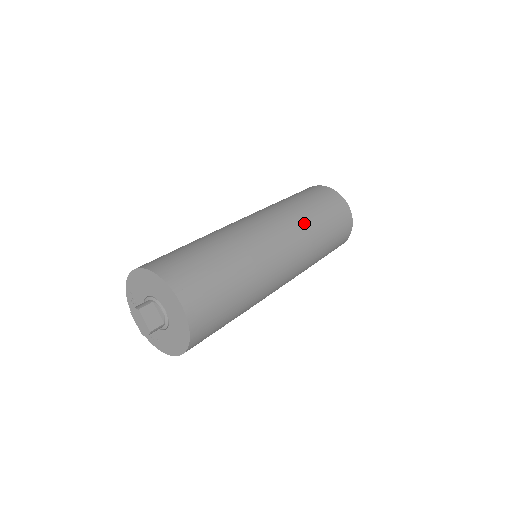
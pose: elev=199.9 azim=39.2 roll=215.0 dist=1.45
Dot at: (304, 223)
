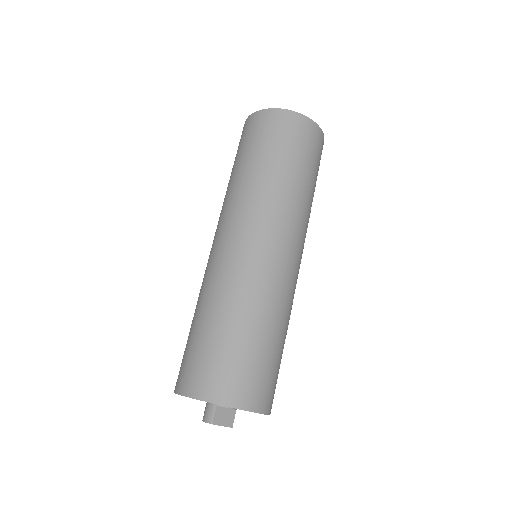
Dot at: (288, 200)
